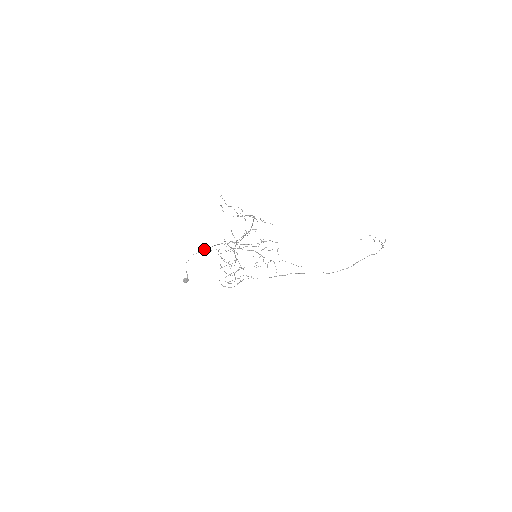
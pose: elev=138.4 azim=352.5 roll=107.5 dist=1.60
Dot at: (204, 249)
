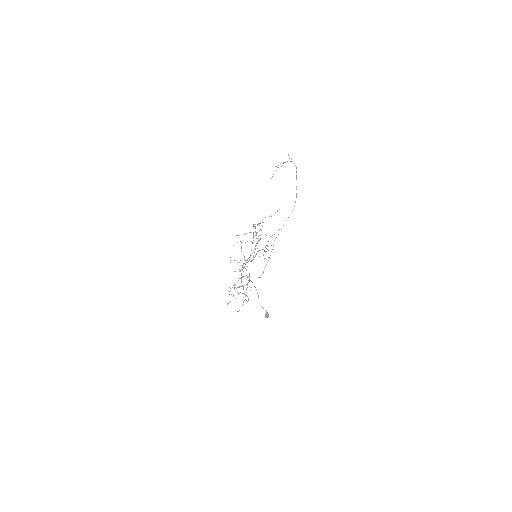
Dot at: occluded
